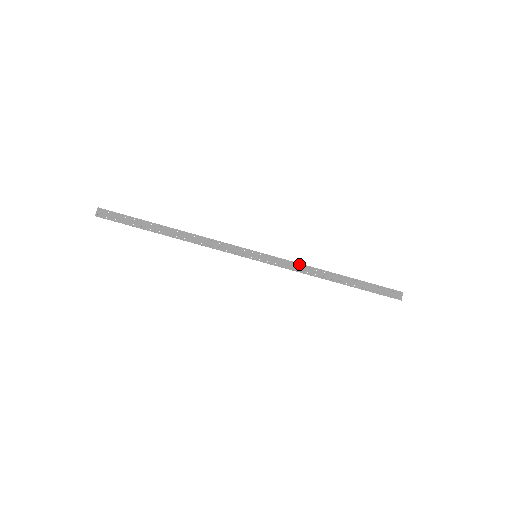
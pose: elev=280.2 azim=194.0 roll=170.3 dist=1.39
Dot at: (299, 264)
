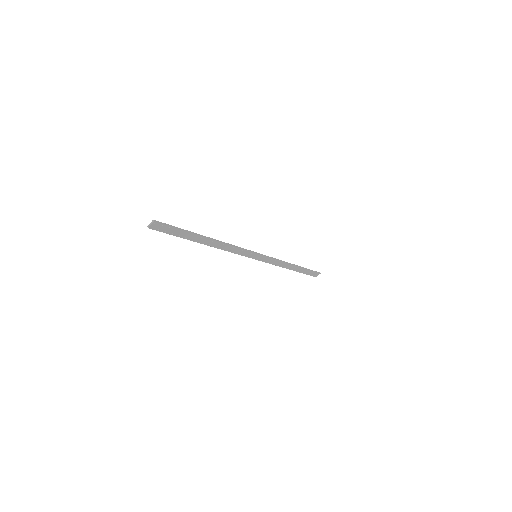
Dot at: (279, 261)
